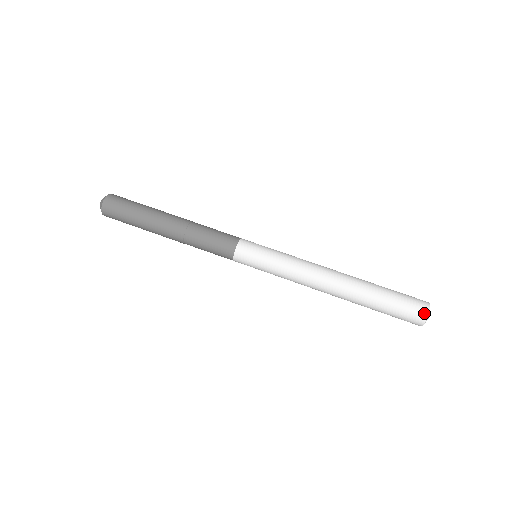
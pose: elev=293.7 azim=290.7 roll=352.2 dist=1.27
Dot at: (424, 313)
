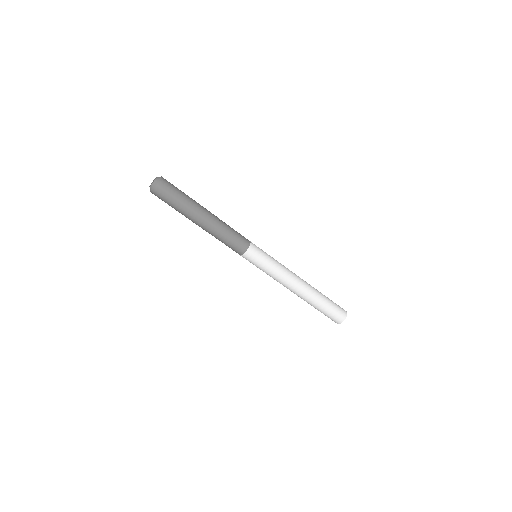
Dot at: occluded
